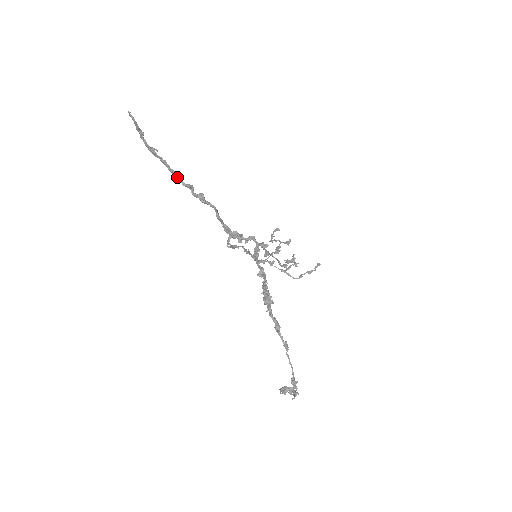
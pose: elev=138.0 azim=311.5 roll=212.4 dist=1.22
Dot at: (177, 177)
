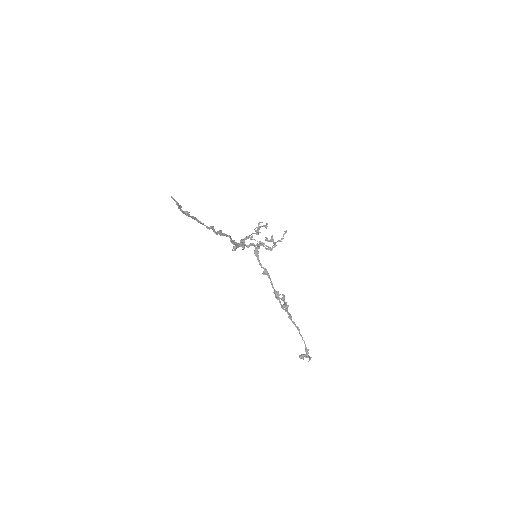
Dot at: (204, 225)
